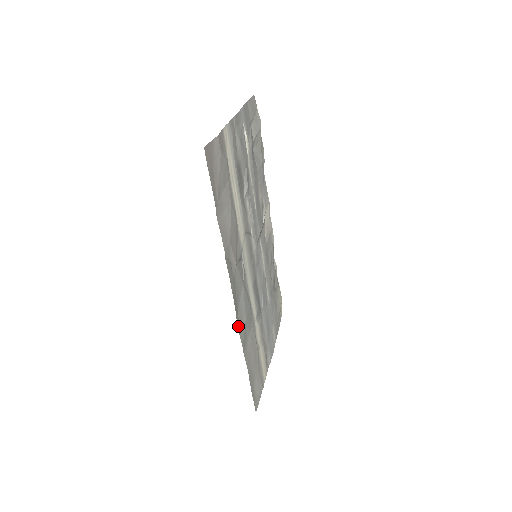
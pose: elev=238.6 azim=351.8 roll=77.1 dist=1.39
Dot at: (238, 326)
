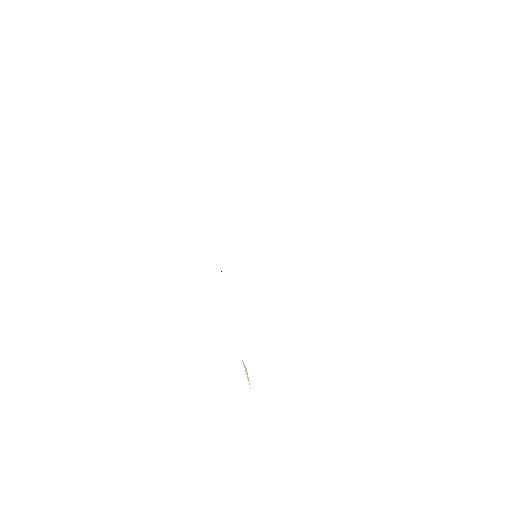
Dot at: occluded
